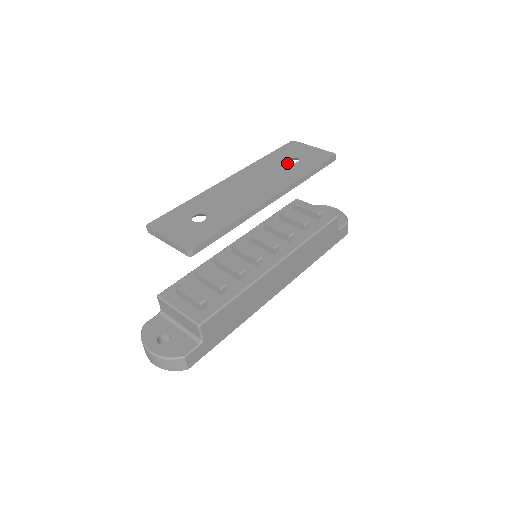
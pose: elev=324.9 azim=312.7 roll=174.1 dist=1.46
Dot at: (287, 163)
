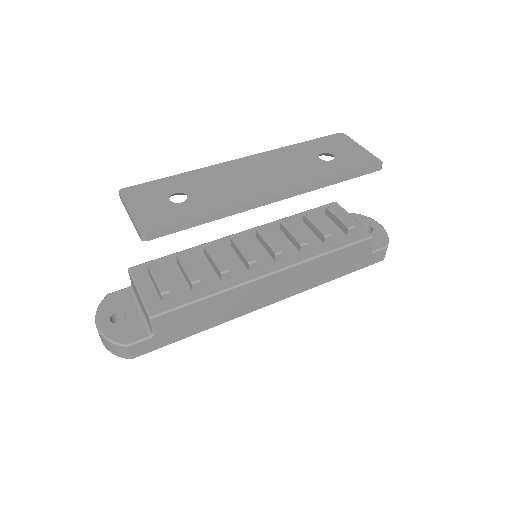
Dot at: (317, 158)
